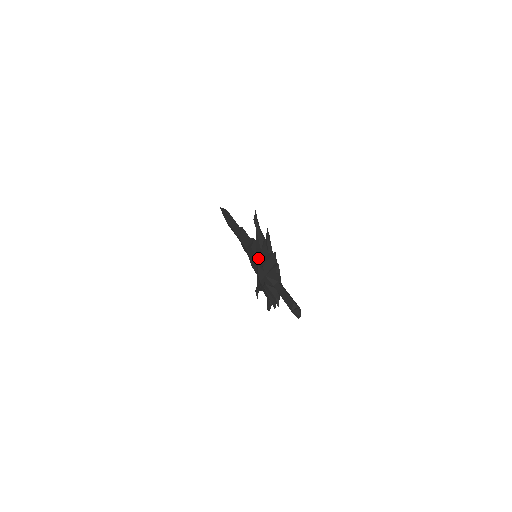
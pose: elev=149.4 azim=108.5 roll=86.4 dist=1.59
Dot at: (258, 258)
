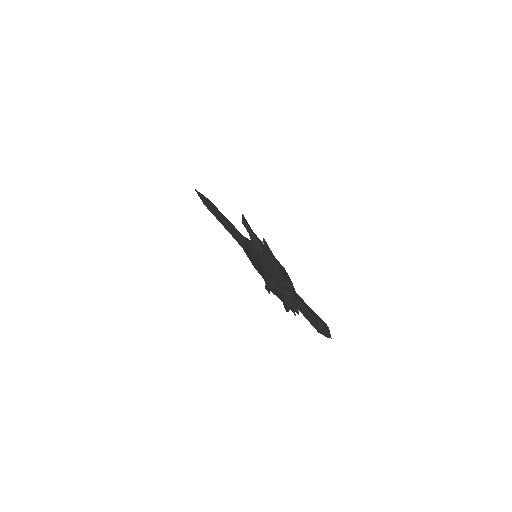
Dot at: (261, 266)
